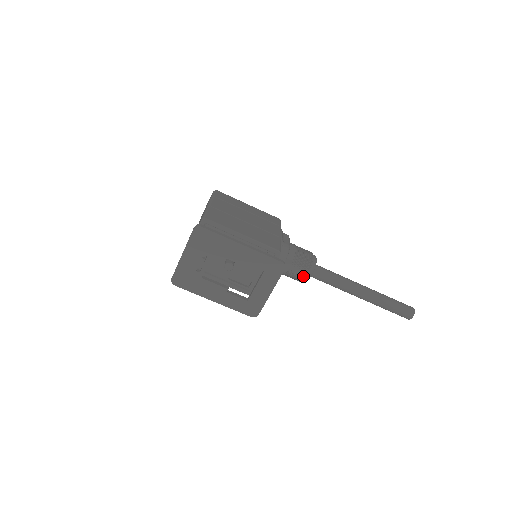
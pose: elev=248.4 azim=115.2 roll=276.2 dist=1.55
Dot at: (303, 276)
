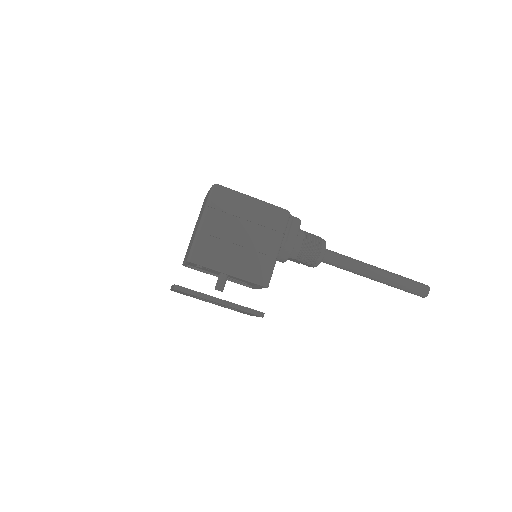
Dot at: (308, 266)
